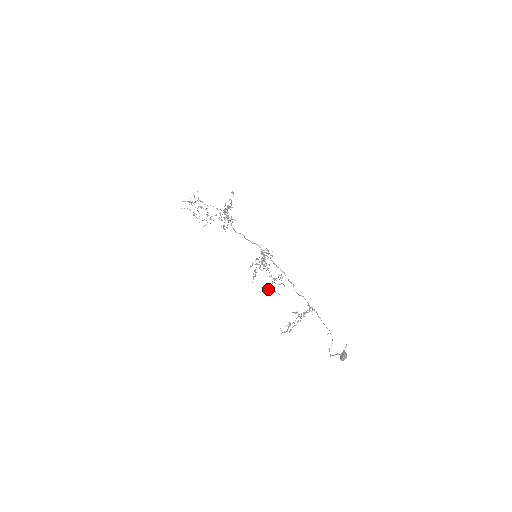
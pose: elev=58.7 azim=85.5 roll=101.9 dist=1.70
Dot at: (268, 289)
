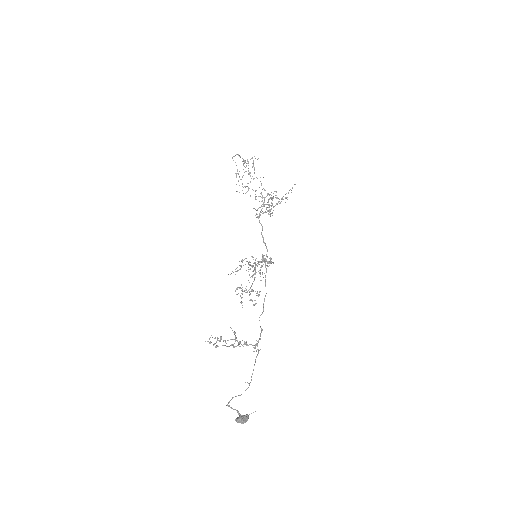
Dot at: occluded
